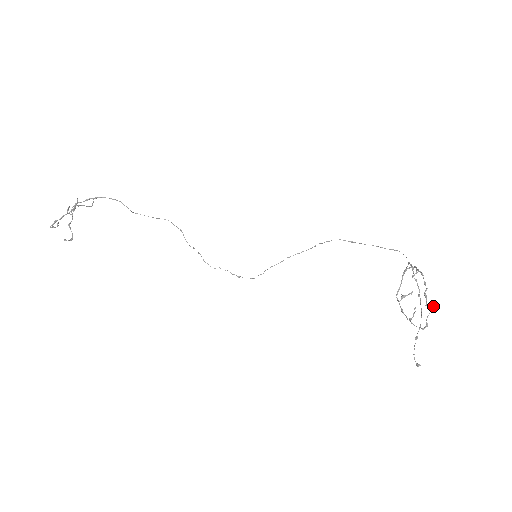
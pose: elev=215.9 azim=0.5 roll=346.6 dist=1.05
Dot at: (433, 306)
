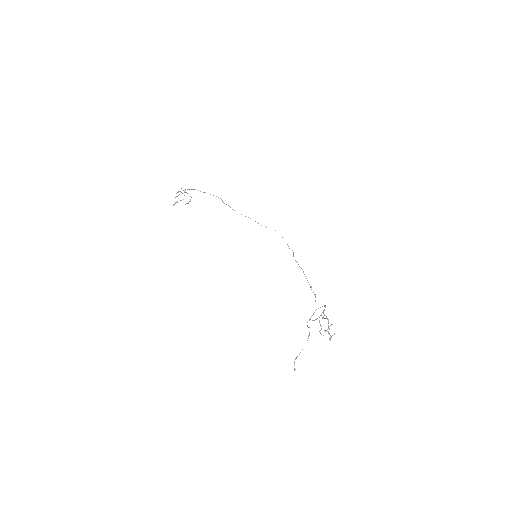
Dot at: (334, 334)
